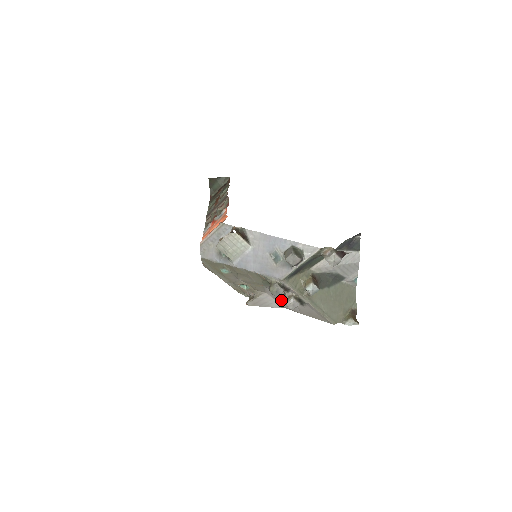
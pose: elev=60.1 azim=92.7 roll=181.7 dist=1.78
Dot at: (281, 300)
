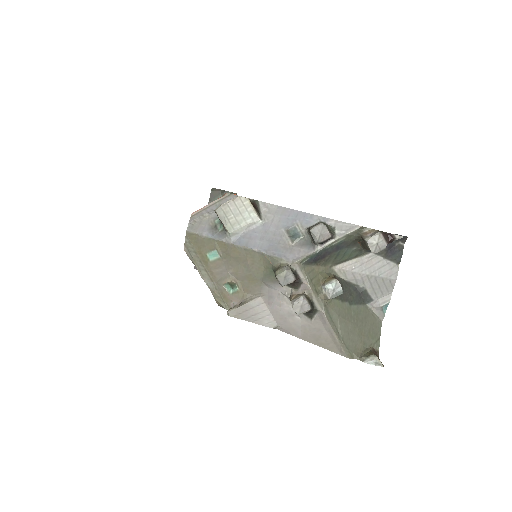
Dot at: (279, 311)
